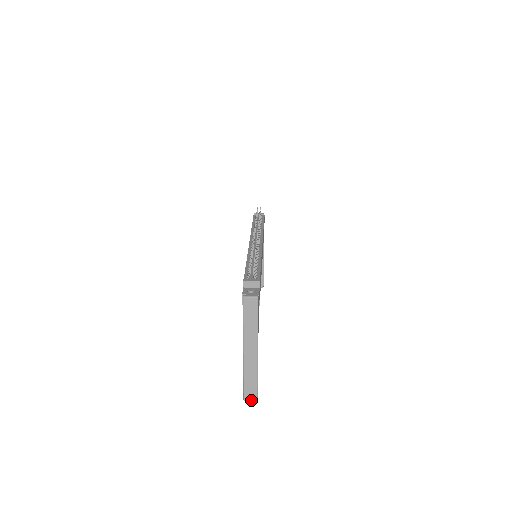
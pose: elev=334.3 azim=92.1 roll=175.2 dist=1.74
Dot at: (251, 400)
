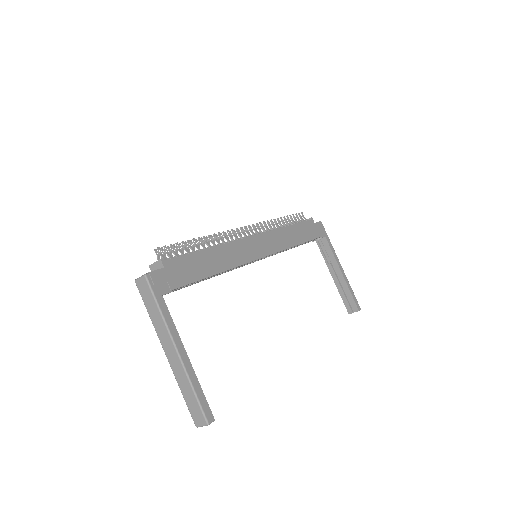
Dot at: (202, 425)
